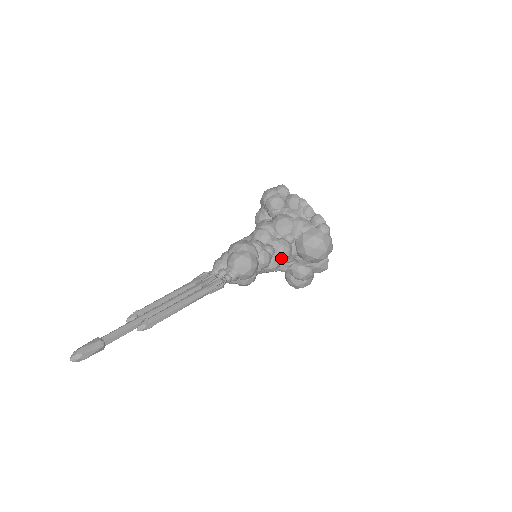
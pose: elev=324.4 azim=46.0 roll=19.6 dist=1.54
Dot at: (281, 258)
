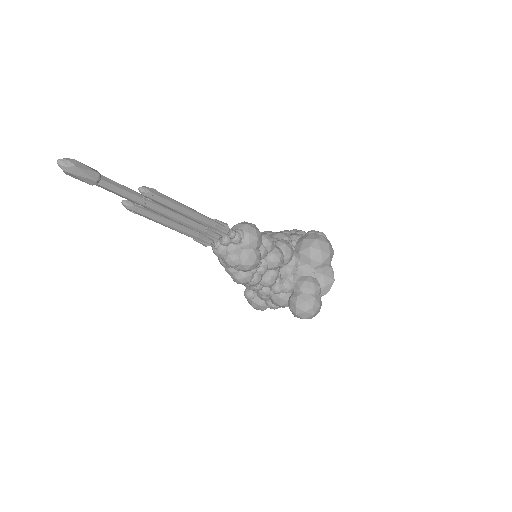
Dot at: (284, 249)
